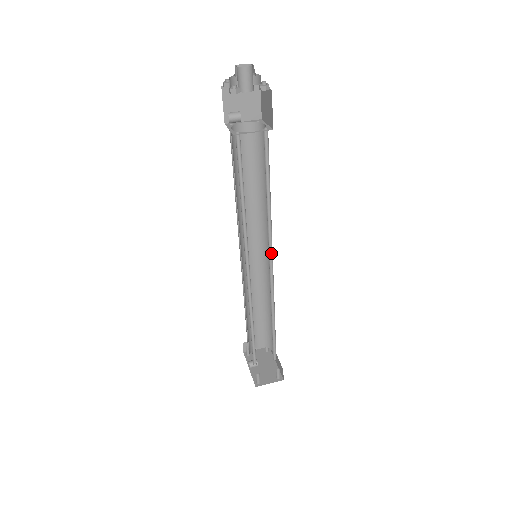
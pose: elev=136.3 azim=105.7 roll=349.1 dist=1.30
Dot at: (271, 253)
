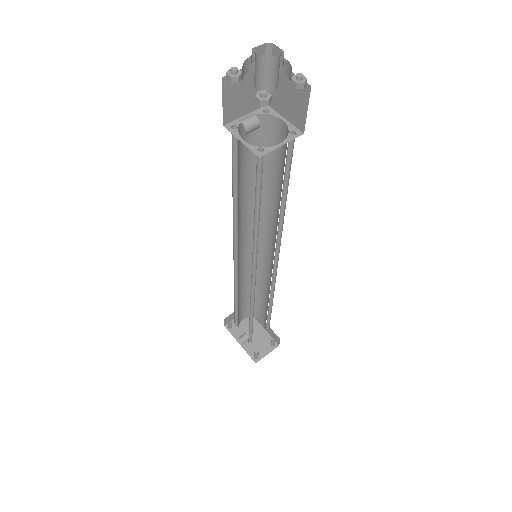
Dot at: (276, 251)
